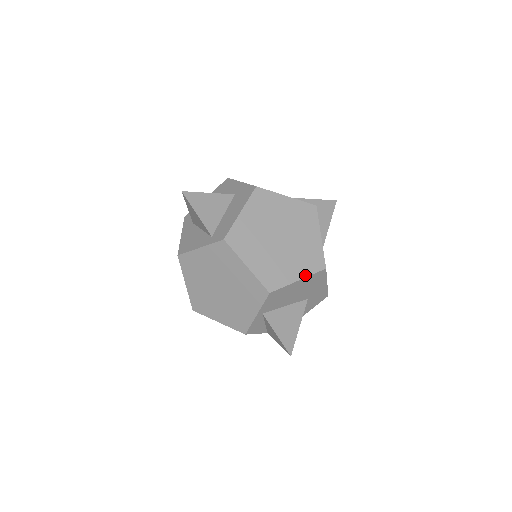
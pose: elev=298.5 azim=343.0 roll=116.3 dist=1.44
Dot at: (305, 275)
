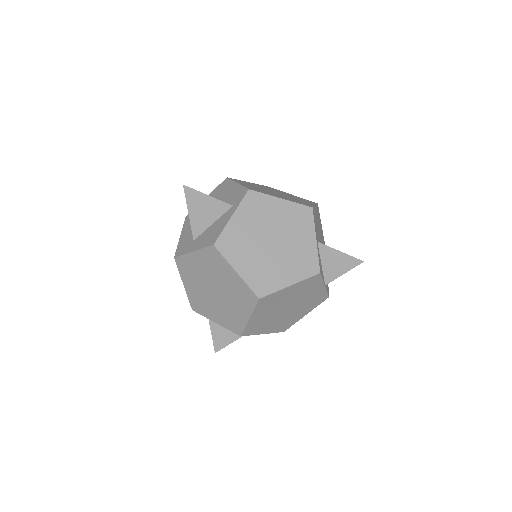
Dot at: (314, 204)
